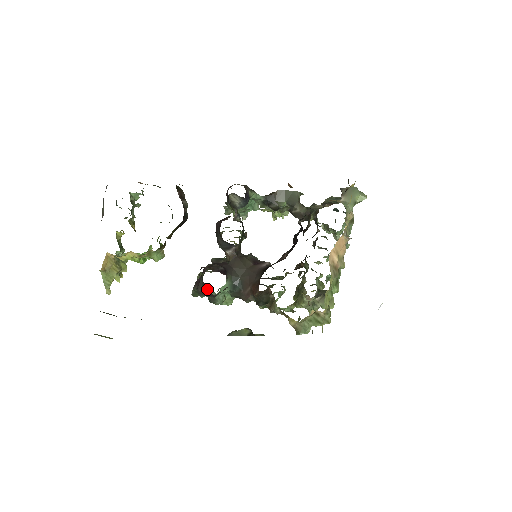
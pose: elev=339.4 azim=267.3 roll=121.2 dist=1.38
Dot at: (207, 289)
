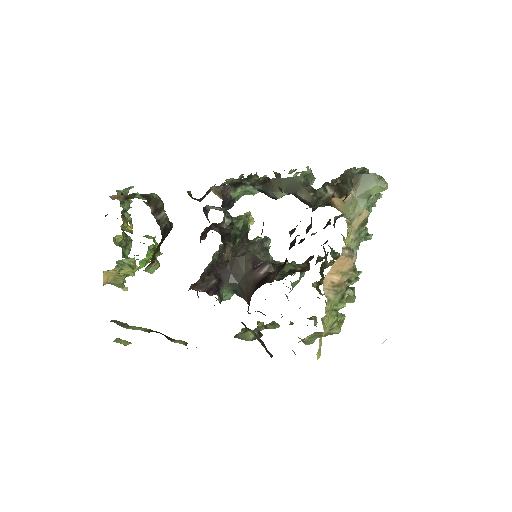
Dot at: occluded
